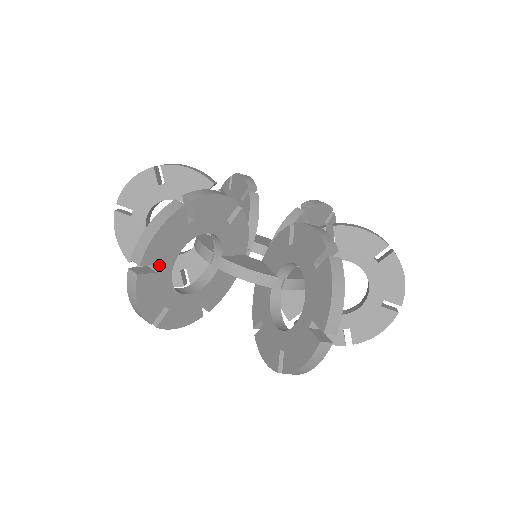
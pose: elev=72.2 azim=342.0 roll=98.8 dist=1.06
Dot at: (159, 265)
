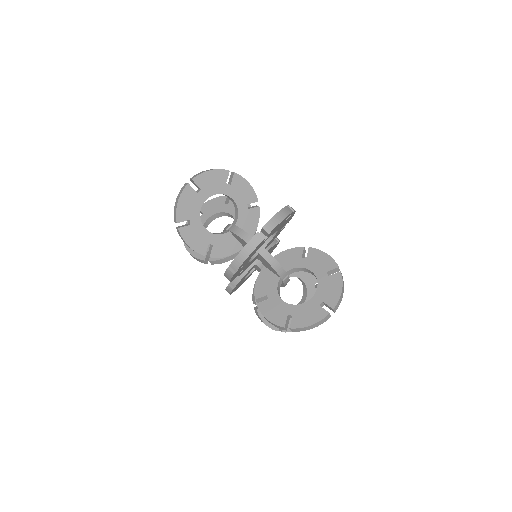
Dot at: (201, 190)
